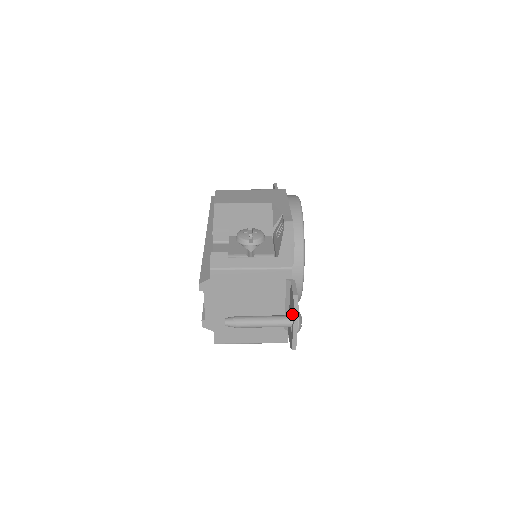
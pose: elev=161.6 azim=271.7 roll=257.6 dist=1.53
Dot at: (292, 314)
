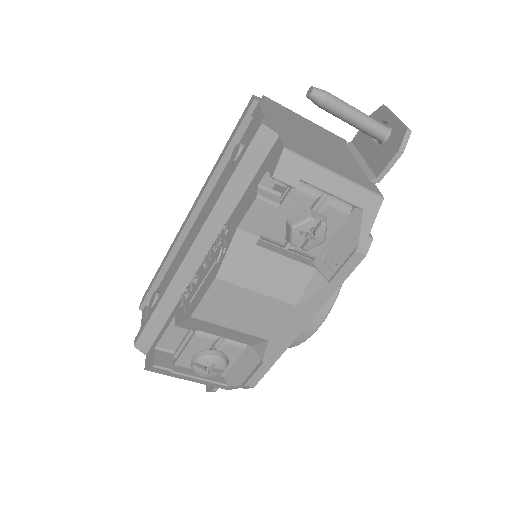
Dot at: occluded
